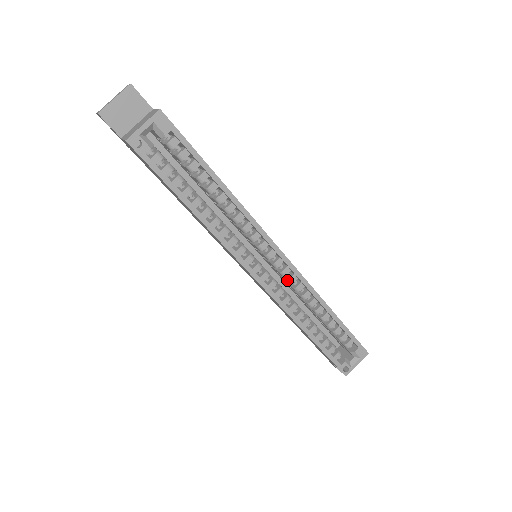
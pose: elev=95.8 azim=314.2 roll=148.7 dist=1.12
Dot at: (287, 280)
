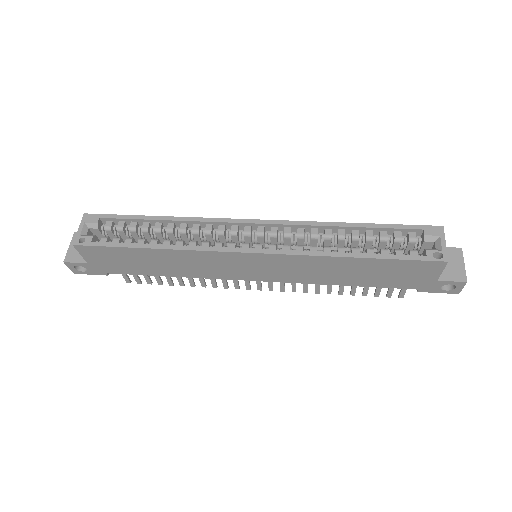
Dot at: occluded
